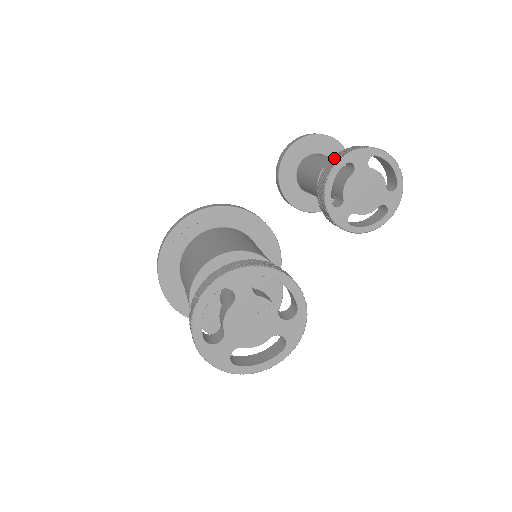
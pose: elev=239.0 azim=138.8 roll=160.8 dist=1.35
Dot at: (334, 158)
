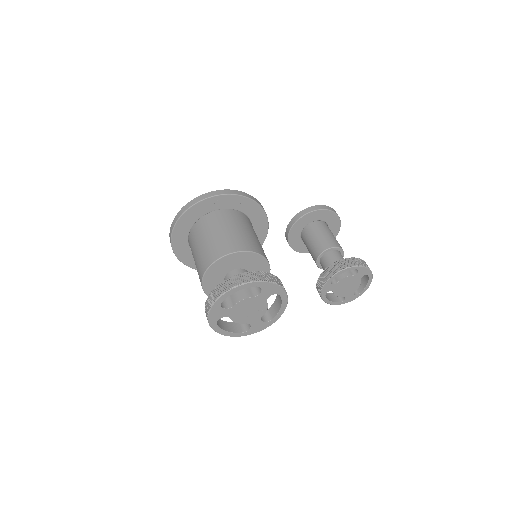
Dot at: (353, 260)
